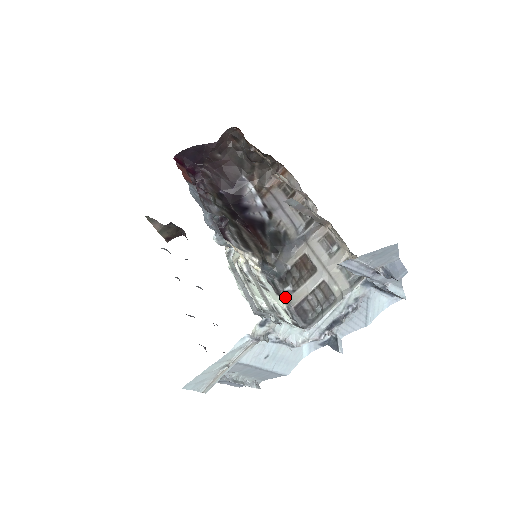
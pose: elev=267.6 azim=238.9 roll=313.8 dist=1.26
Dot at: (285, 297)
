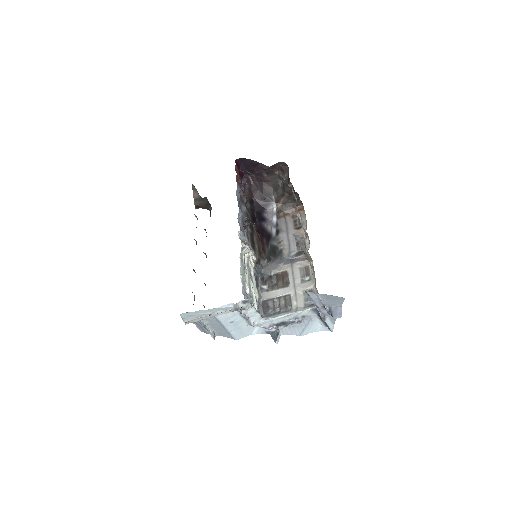
Dot at: (260, 291)
